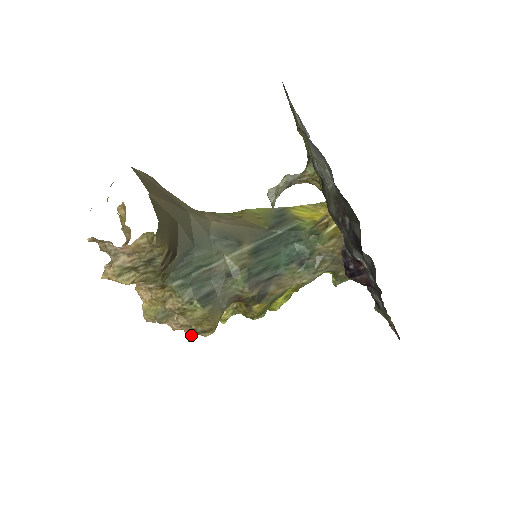
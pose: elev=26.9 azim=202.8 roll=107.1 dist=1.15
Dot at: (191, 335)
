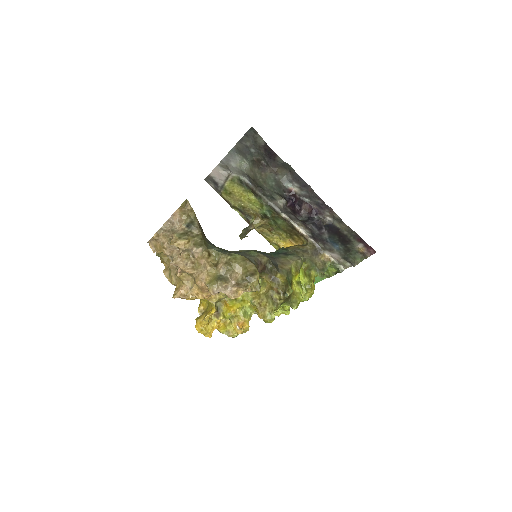
Dot at: (247, 286)
